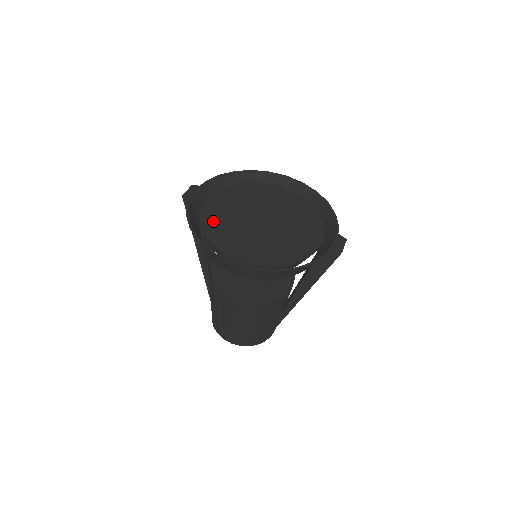
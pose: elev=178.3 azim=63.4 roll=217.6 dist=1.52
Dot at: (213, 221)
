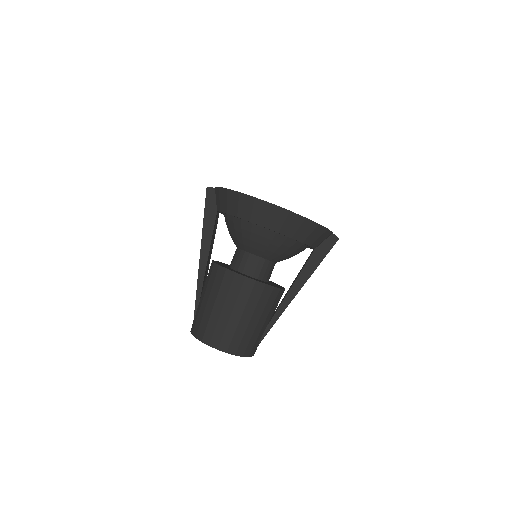
Dot at: occluded
